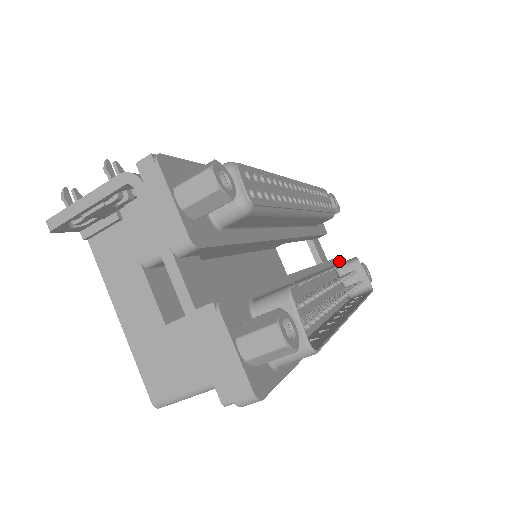
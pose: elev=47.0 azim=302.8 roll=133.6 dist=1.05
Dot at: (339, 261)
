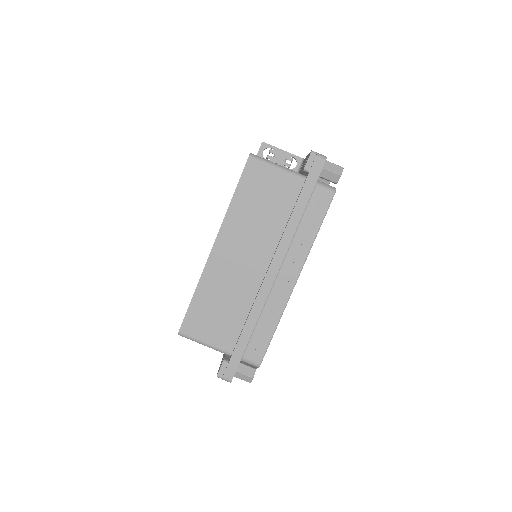
Dot at: occluded
